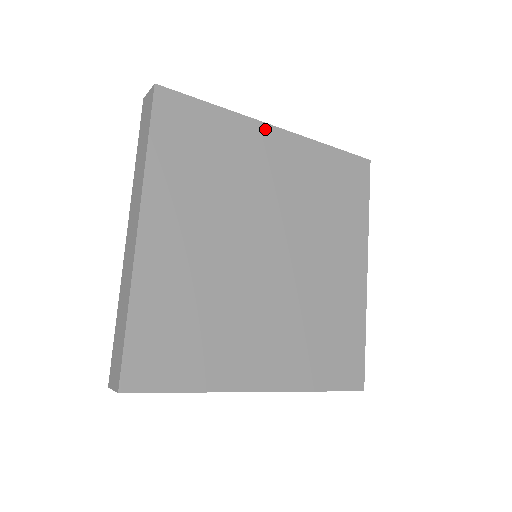
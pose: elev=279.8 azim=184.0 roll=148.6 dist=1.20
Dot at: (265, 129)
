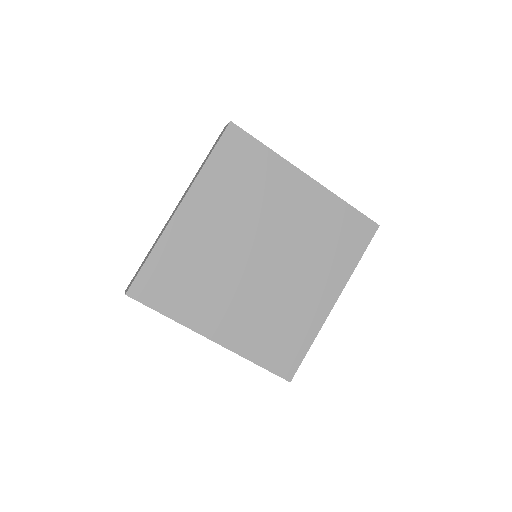
Dot at: (298, 174)
